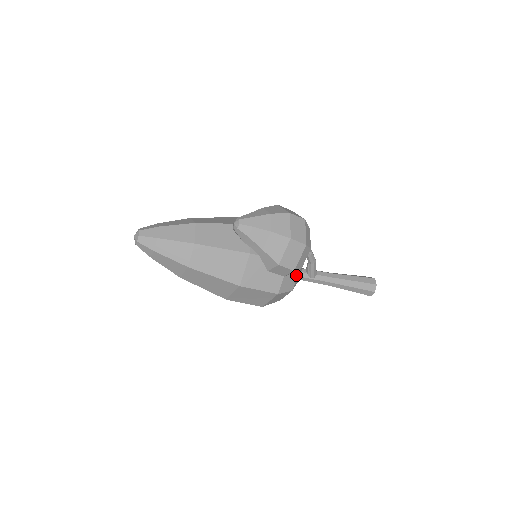
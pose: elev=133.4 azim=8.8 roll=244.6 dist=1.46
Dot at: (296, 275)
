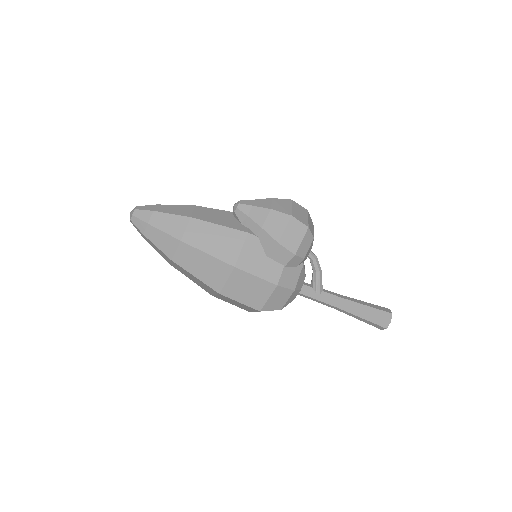
Dot at: (298, 273)
